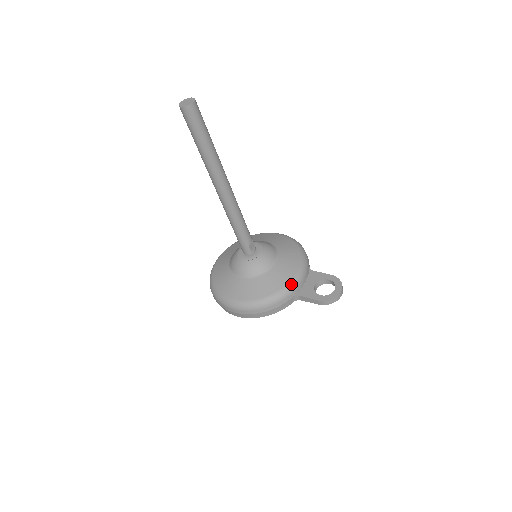
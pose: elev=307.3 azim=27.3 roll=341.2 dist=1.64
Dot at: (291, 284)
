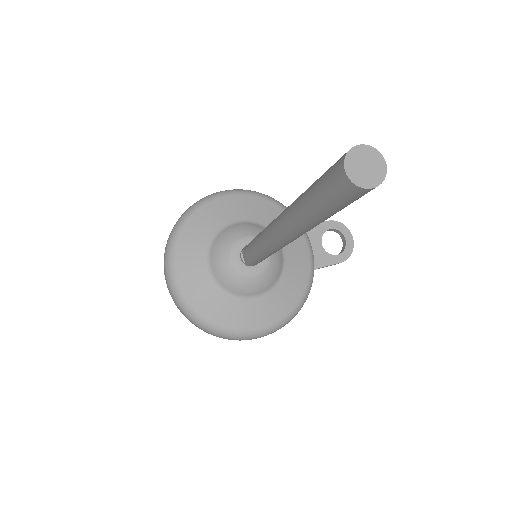
Dot at: (312, 265)
